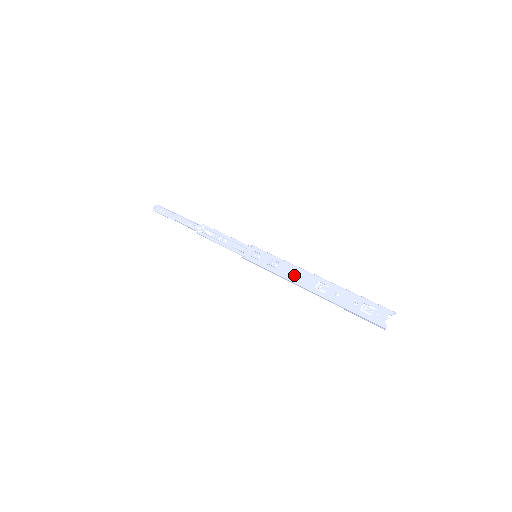
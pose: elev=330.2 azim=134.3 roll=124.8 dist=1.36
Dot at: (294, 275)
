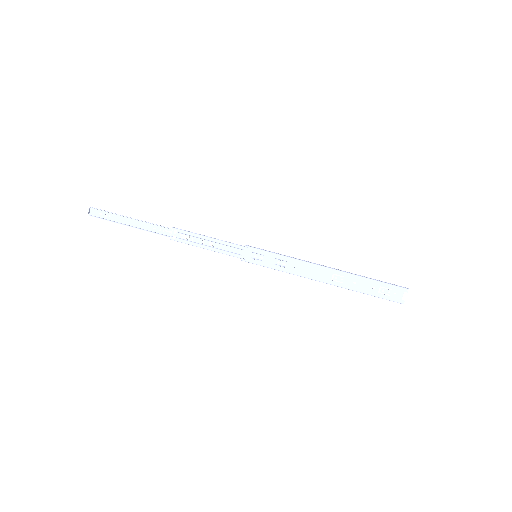
Dot at: (306, 271)
